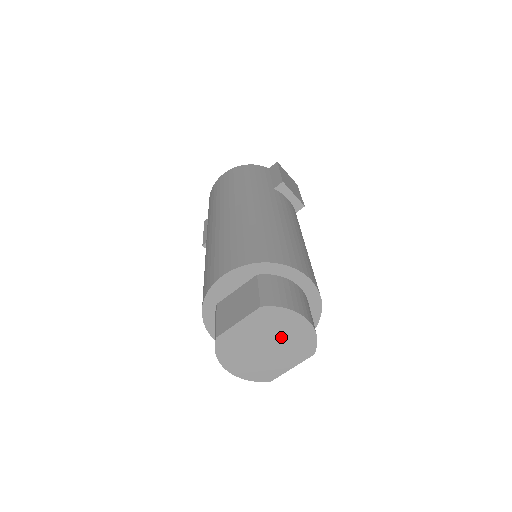
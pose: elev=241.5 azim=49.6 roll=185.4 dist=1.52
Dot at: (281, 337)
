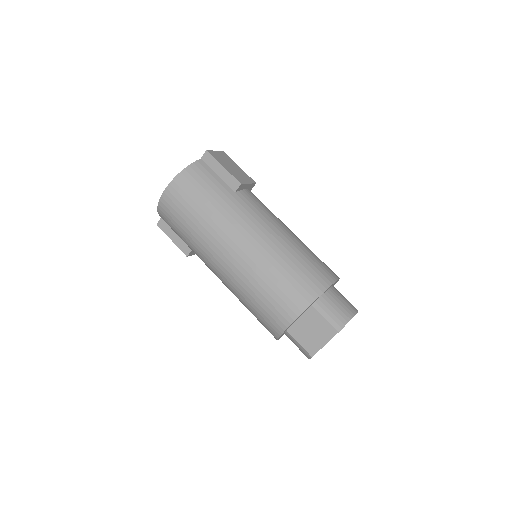
Dot at: occluded
